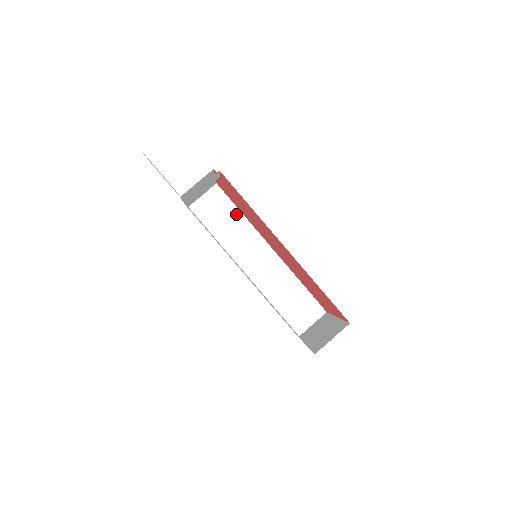
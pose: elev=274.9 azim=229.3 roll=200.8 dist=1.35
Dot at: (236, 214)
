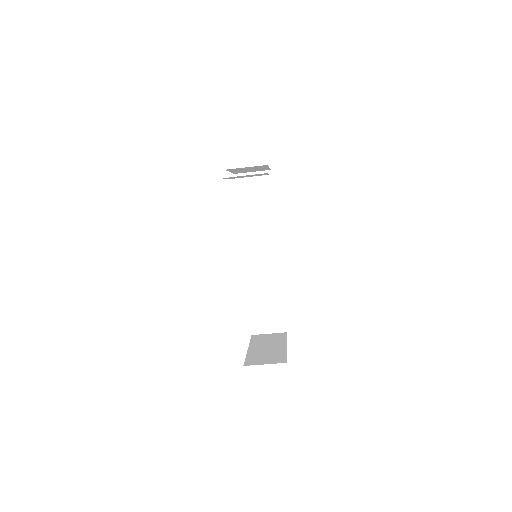
Dot at: (269, 206)
